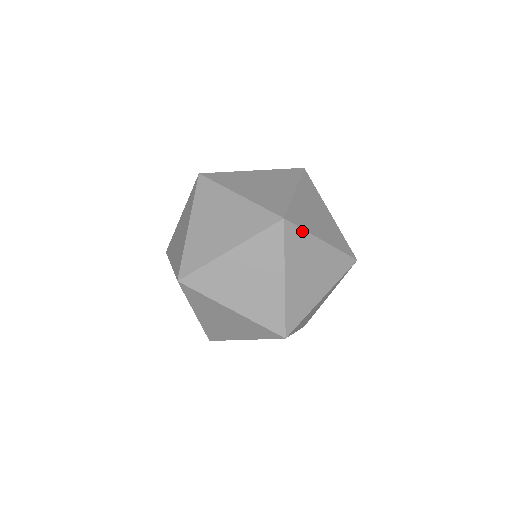
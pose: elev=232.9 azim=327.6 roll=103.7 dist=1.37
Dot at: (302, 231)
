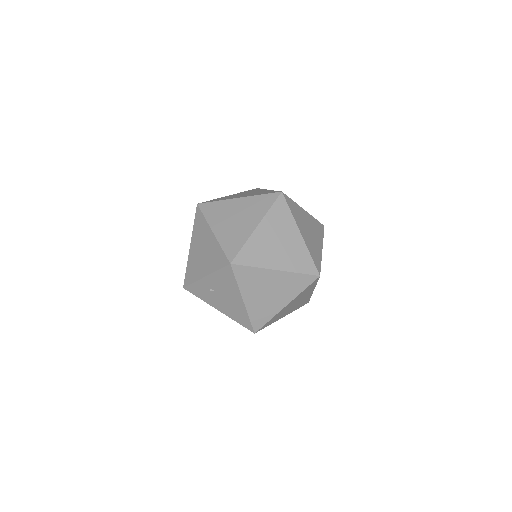
Dot at: (289, 211)
